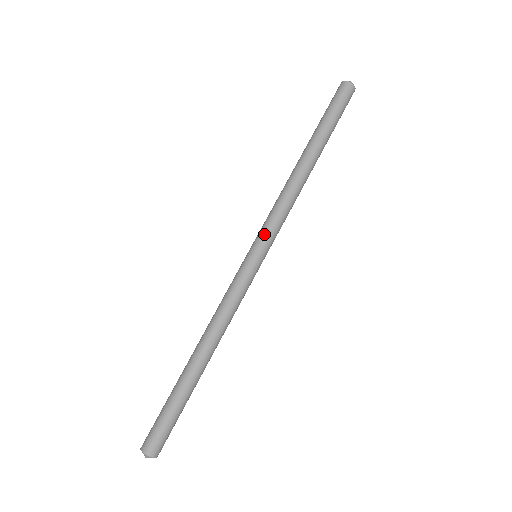
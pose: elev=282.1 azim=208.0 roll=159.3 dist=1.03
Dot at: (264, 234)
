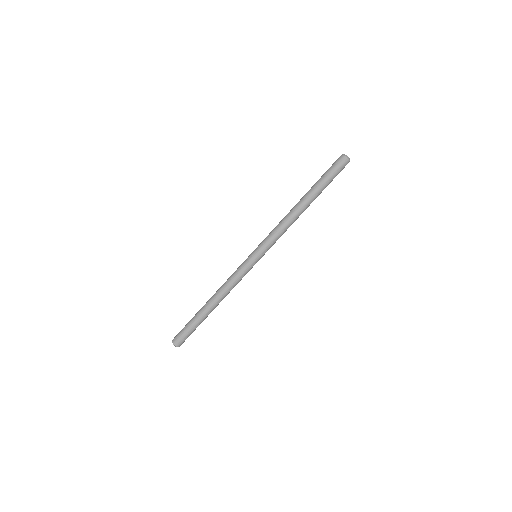
Dot at: (266, 249)
